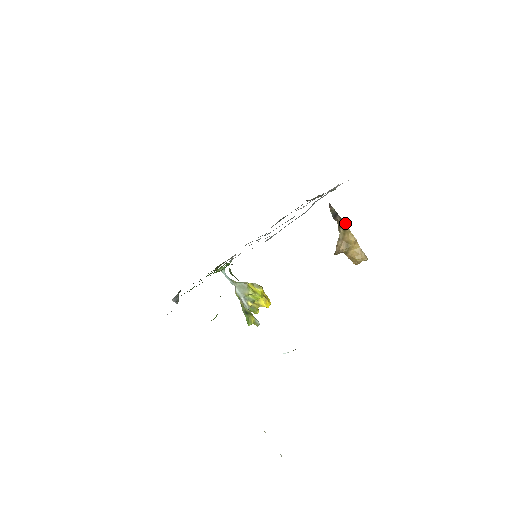
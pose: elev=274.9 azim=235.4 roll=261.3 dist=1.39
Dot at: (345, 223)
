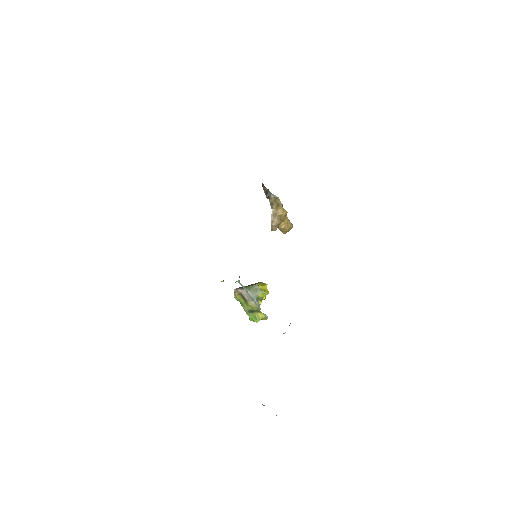
Dot at: (279, 200)
